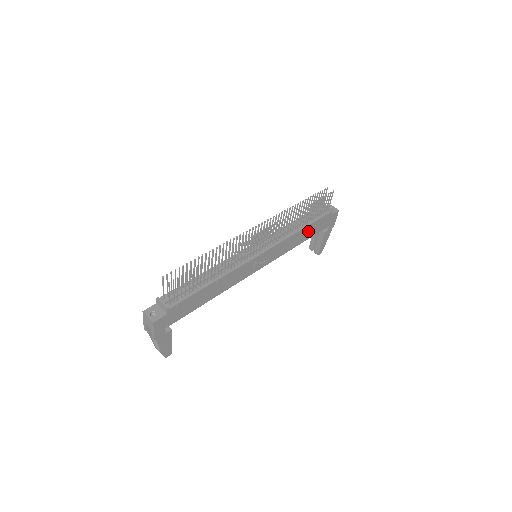
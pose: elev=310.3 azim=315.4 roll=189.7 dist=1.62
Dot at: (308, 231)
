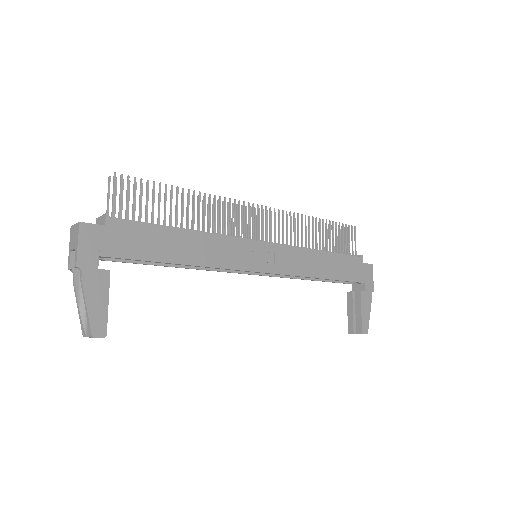
Dot at: (331, 264)
